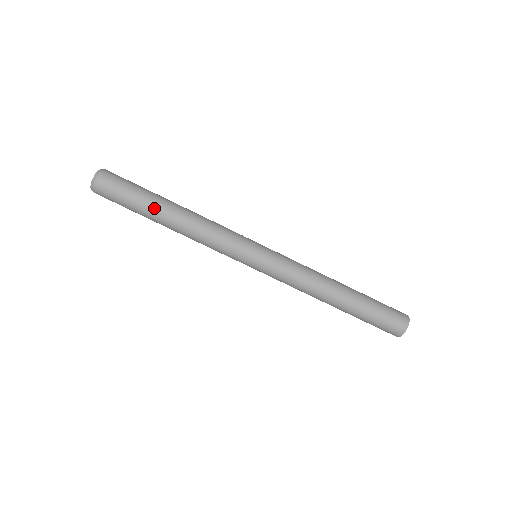
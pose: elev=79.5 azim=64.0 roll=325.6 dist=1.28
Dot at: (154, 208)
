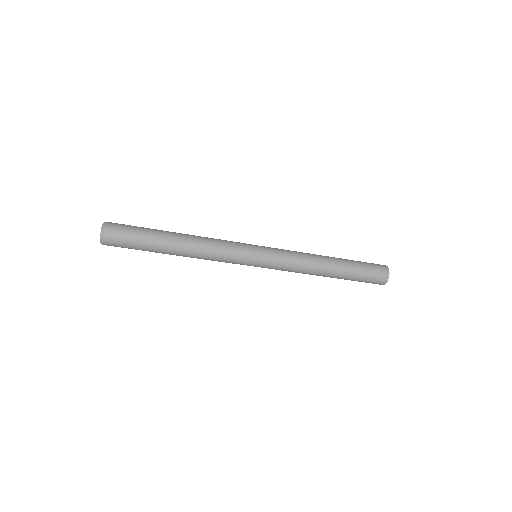
Dot at: (161, 249)
